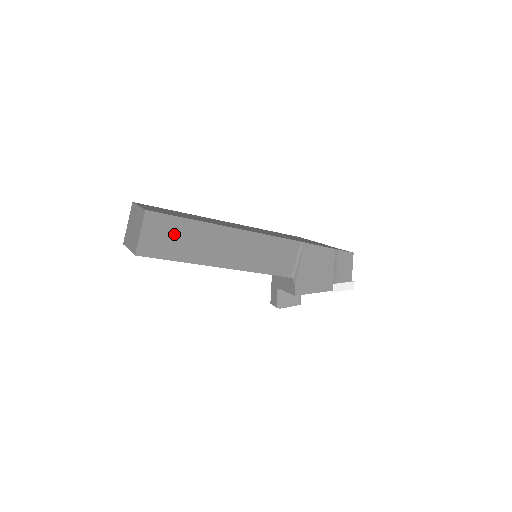
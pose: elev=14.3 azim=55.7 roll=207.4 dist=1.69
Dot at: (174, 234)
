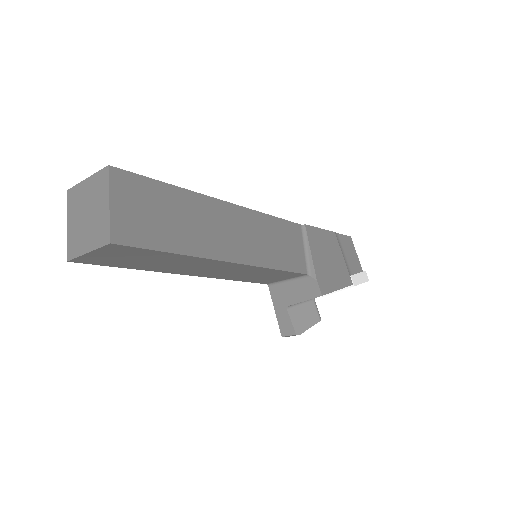
Dot at: (159, 208)
